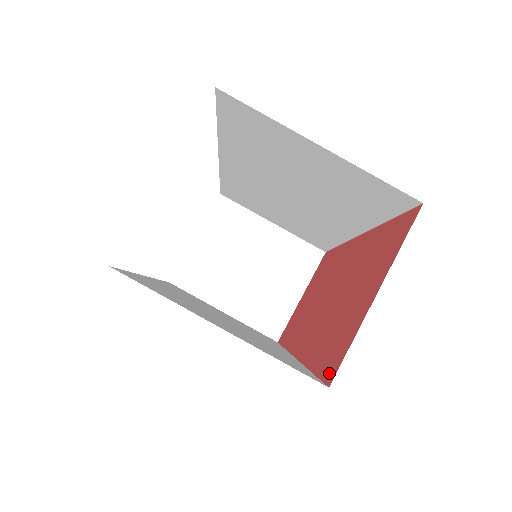
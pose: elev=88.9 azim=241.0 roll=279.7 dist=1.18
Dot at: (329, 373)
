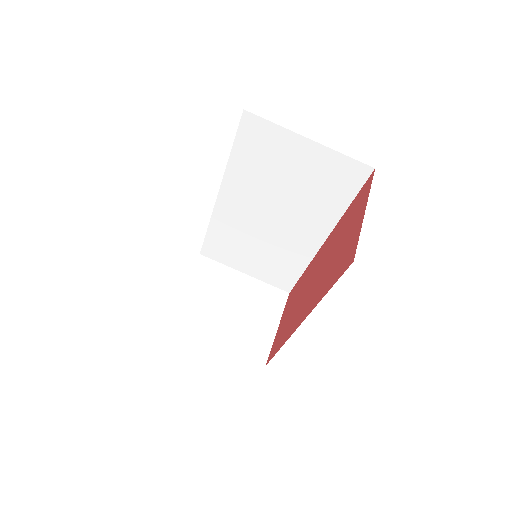
Dot at: (348, 263)
